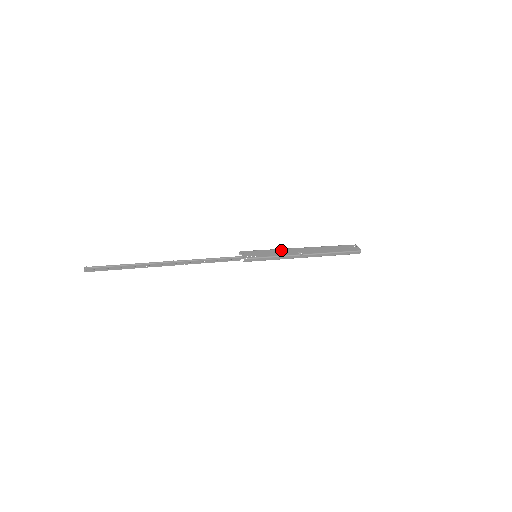
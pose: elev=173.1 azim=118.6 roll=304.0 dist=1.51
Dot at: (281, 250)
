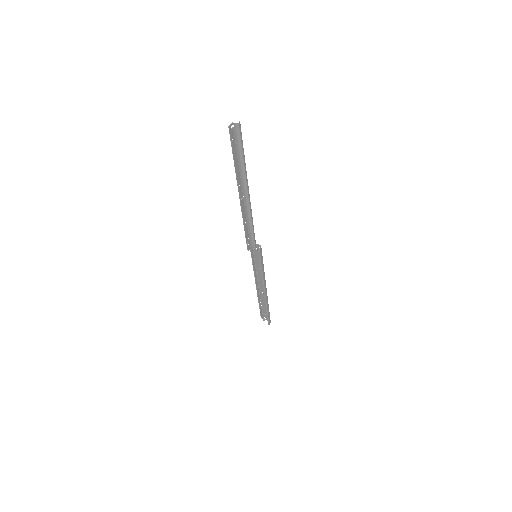
Dot at: (258, 270)
